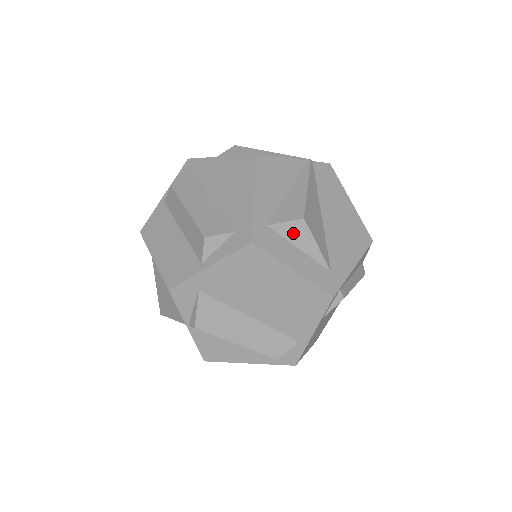
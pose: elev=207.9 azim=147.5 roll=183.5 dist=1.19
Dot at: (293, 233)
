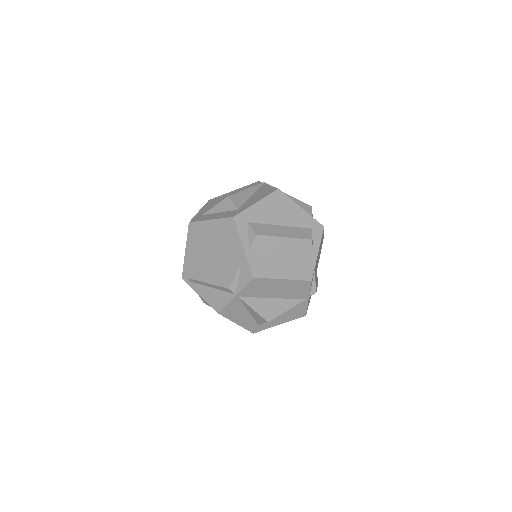
Dot at: occluded
